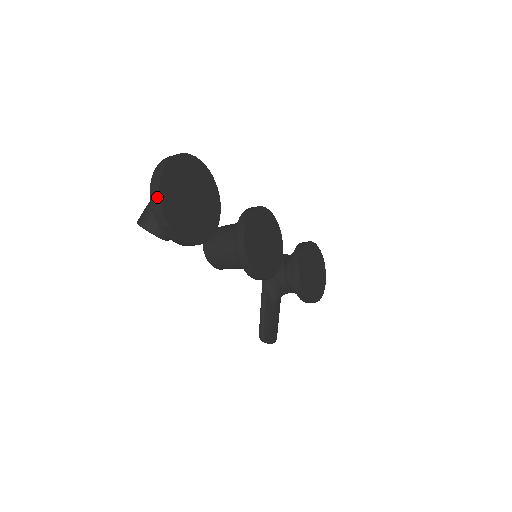
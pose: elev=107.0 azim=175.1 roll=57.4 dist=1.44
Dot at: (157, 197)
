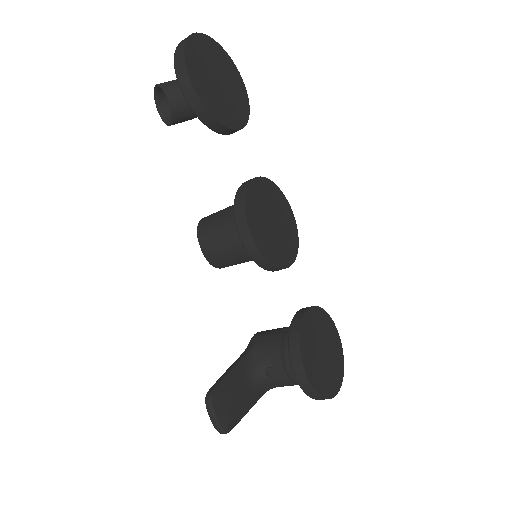
Dot at: (189, 36)
